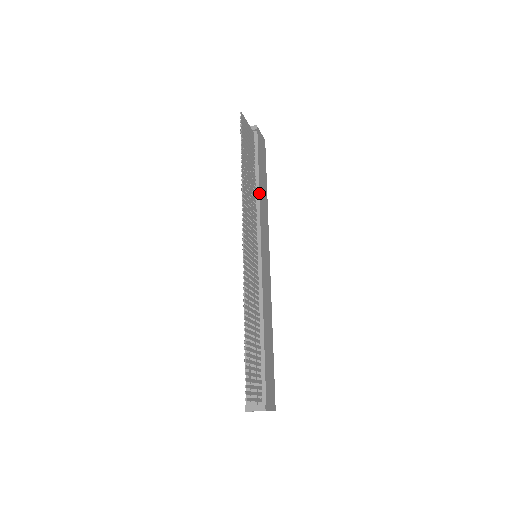
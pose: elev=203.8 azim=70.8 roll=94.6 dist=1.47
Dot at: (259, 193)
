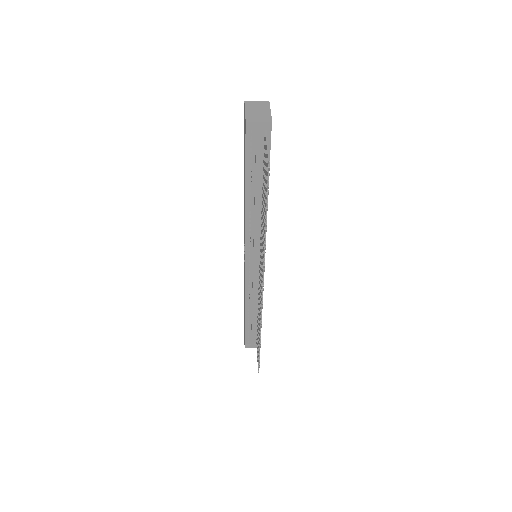
Dot at: occluded
